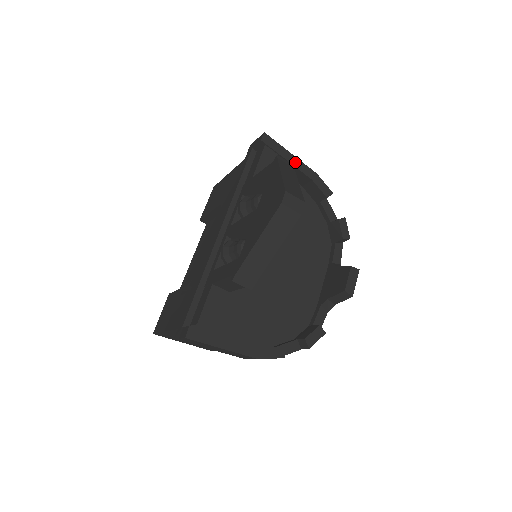
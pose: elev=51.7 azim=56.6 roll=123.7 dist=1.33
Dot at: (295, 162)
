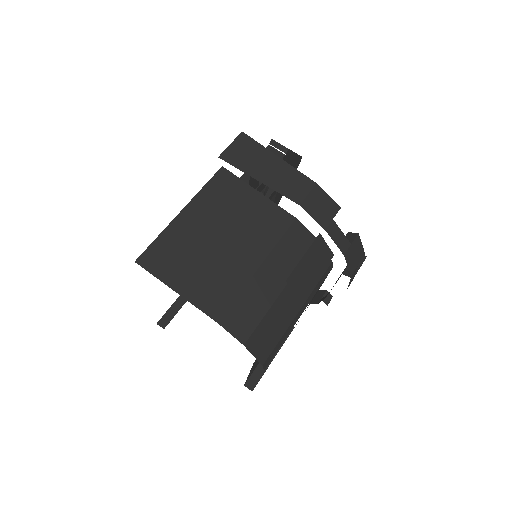
Dot at: occluded
